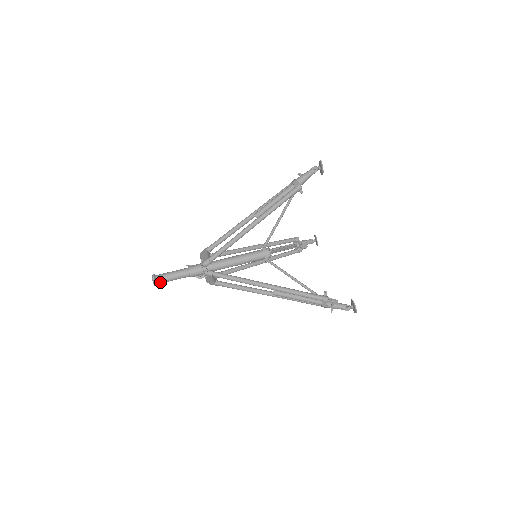
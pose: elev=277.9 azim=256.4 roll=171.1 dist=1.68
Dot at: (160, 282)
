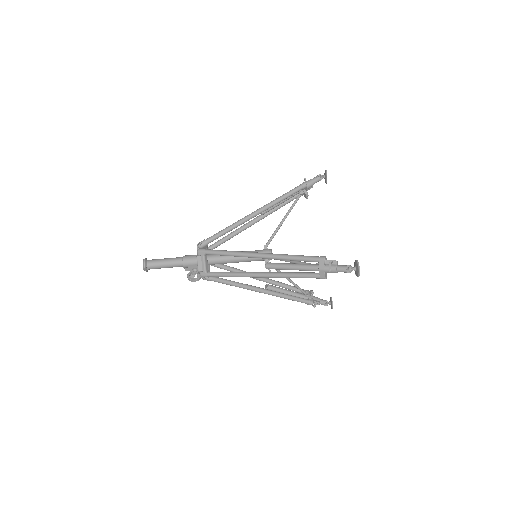
Dot at: (150, 264)
